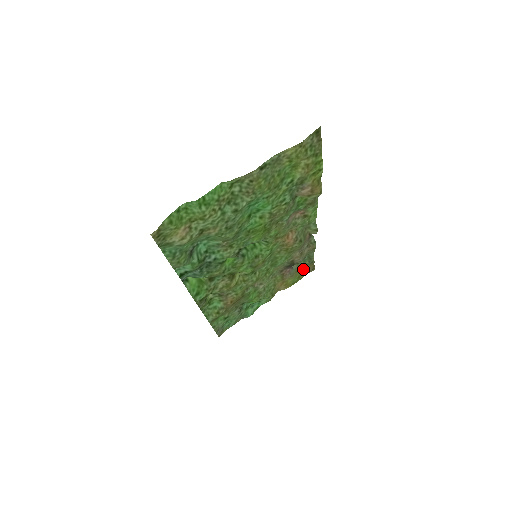
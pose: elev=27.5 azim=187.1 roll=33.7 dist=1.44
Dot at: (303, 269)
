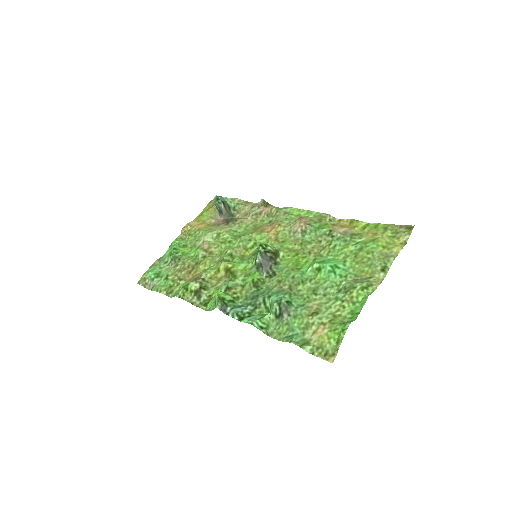
Dot at: (214, 204)
